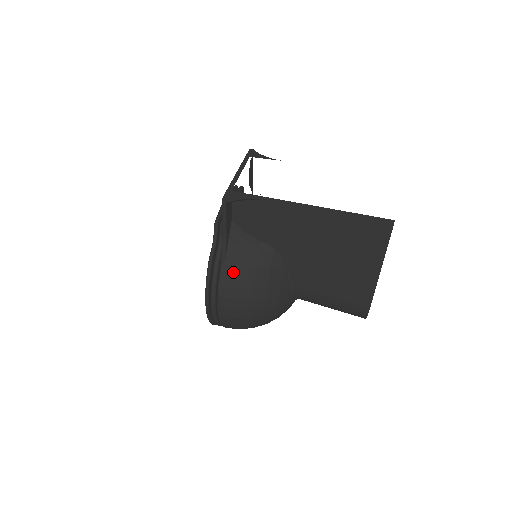
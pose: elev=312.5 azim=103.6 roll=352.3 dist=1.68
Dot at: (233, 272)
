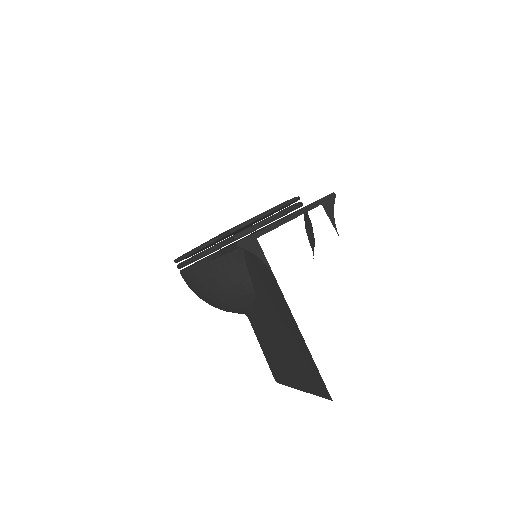
Dot at: (209, 273)
